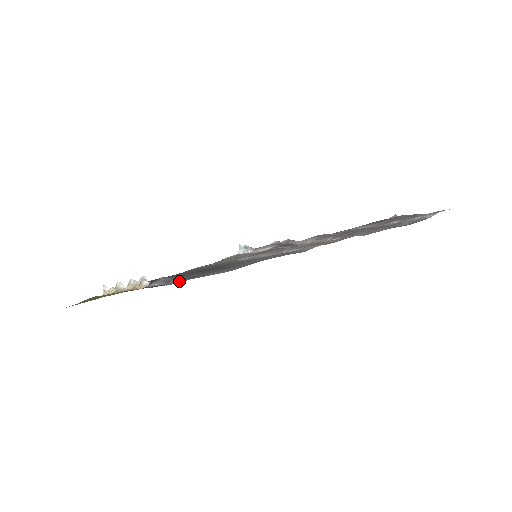
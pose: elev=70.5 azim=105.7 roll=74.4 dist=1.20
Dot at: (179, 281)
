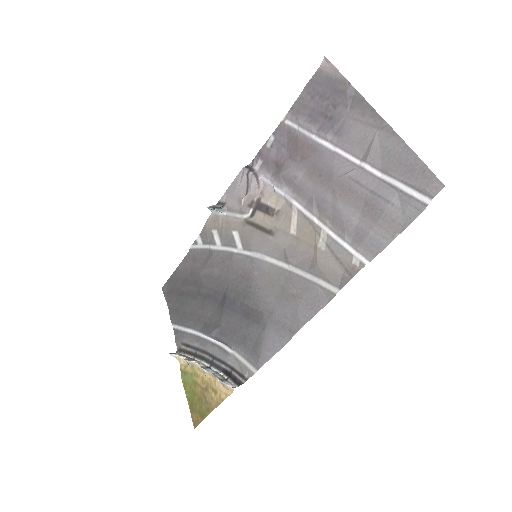
Dot at: (245, 361)
